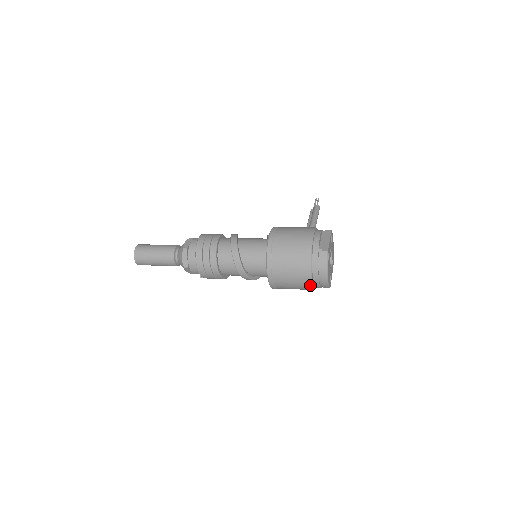
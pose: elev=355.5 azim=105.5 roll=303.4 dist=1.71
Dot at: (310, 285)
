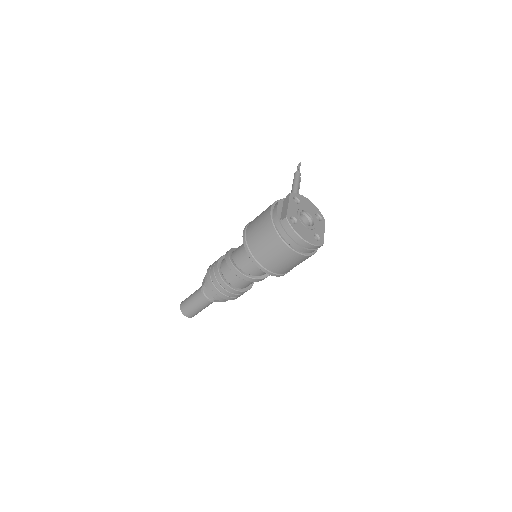
Dot at: (298, 255)
